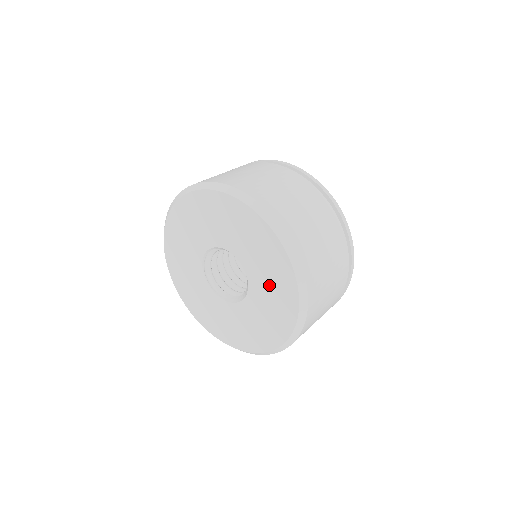
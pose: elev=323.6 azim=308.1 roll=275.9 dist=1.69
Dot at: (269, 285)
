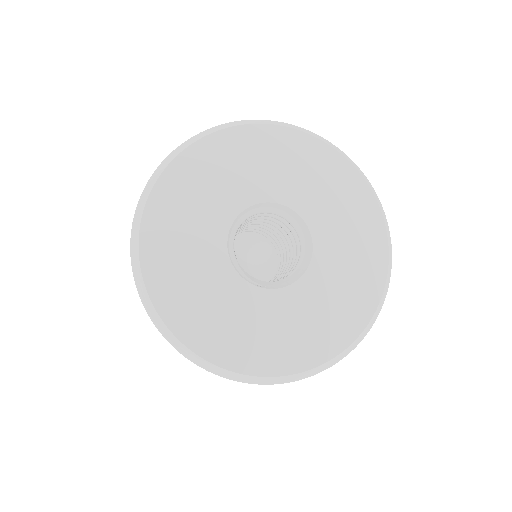
Dot at: (344, 228)
